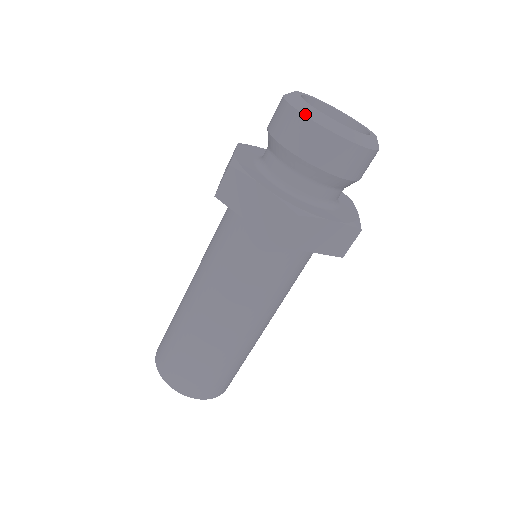
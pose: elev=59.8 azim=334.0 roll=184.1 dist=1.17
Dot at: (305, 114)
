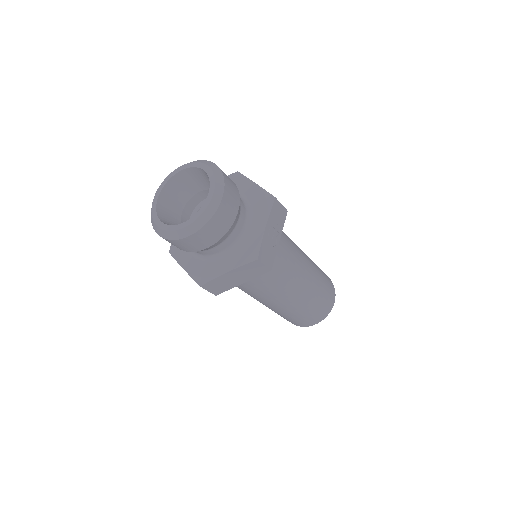
Dot at: occluded
